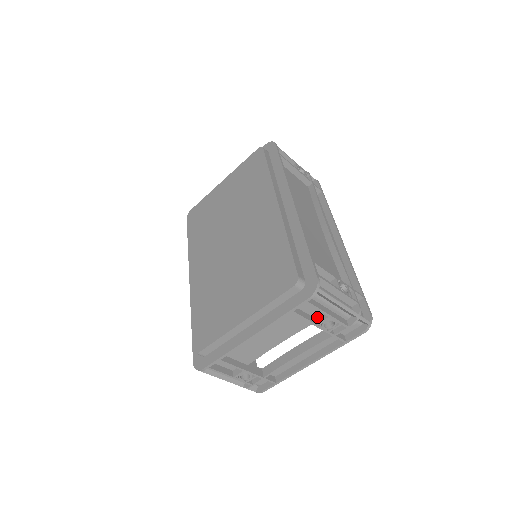
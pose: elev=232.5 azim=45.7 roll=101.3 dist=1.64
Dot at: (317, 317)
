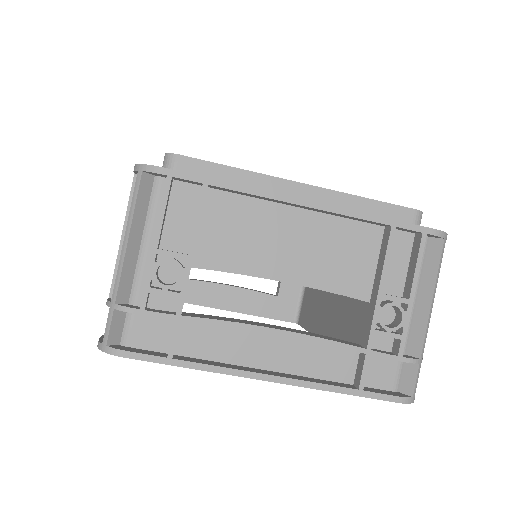
Dot at: occluded
